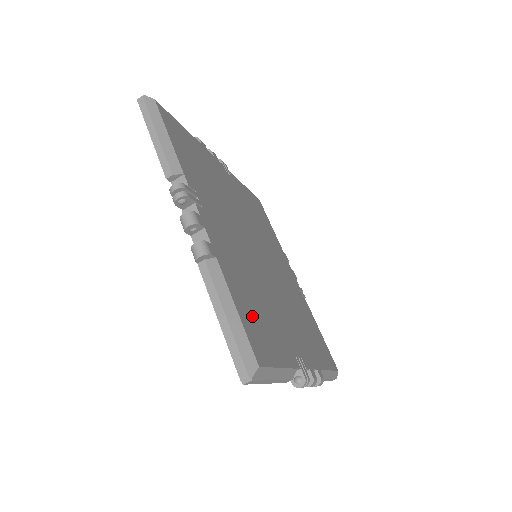
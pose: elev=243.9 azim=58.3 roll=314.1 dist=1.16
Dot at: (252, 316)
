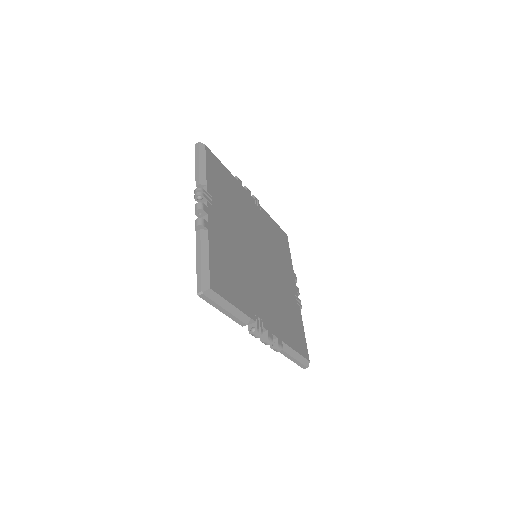
Dot at: (294, 336)
